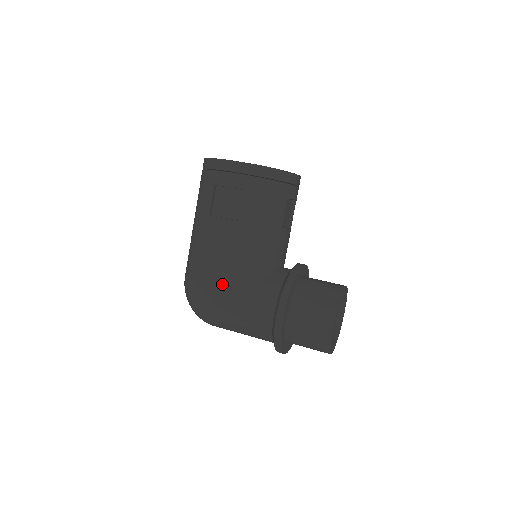
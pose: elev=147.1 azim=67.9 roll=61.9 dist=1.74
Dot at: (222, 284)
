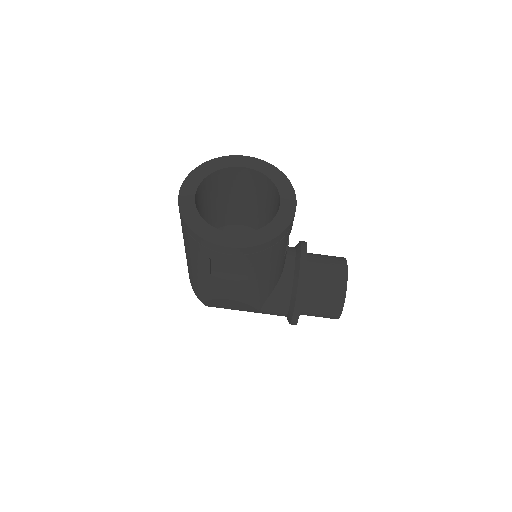
Dot at: (236, 305)
